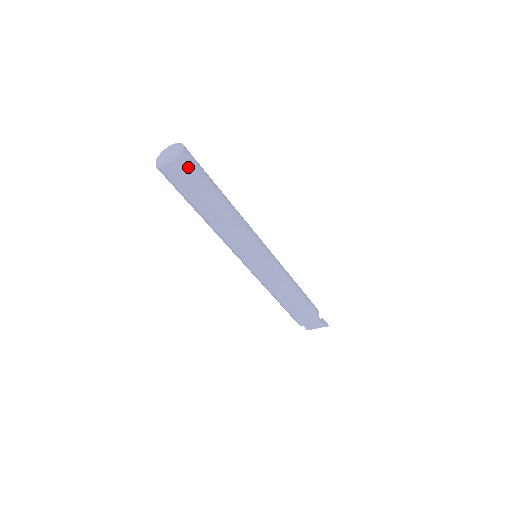
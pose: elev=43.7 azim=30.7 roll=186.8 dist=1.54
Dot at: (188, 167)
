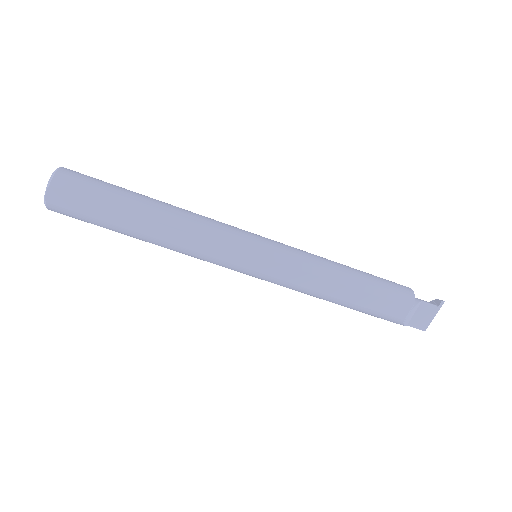
Dot at: (75, 181)
